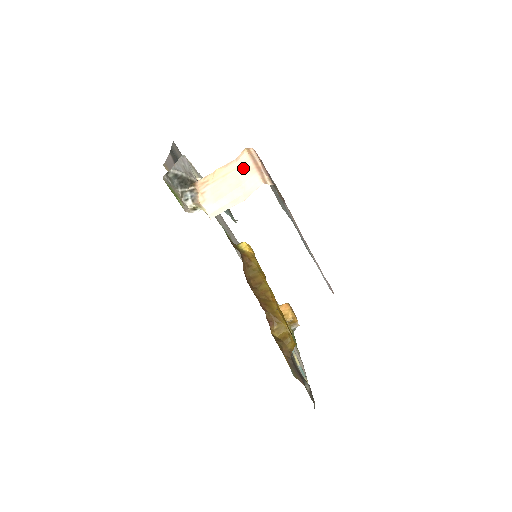
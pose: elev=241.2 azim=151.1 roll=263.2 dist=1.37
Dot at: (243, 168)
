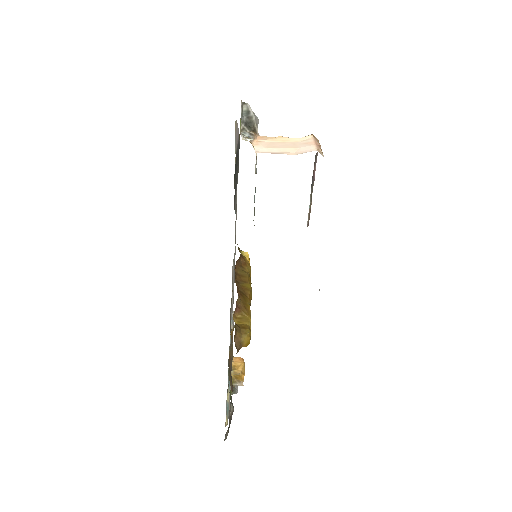
Dot at: (304, 142)
